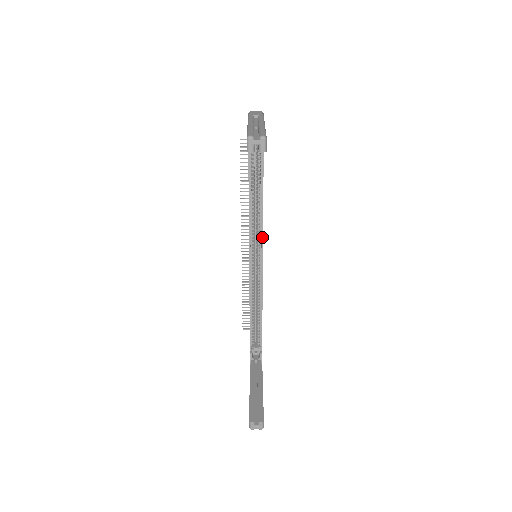
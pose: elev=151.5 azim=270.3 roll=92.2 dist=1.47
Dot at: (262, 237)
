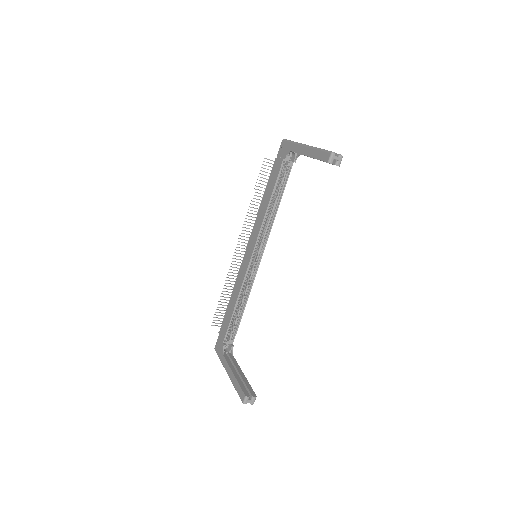
Dot at: (267, 240)
